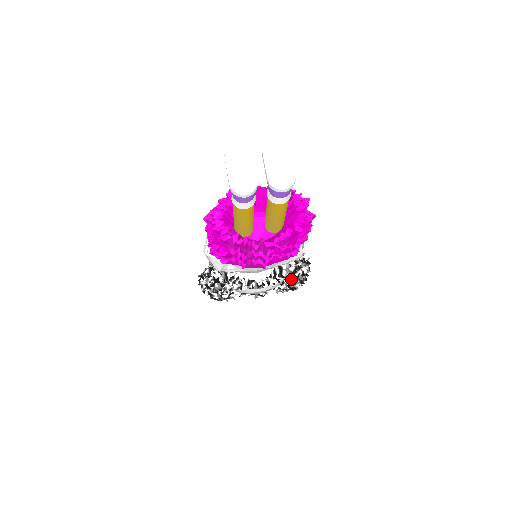
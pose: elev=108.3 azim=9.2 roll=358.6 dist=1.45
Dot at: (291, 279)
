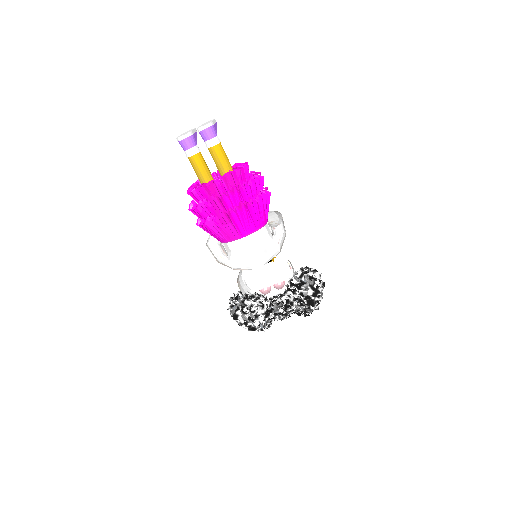
Dot at: (300, 284)
